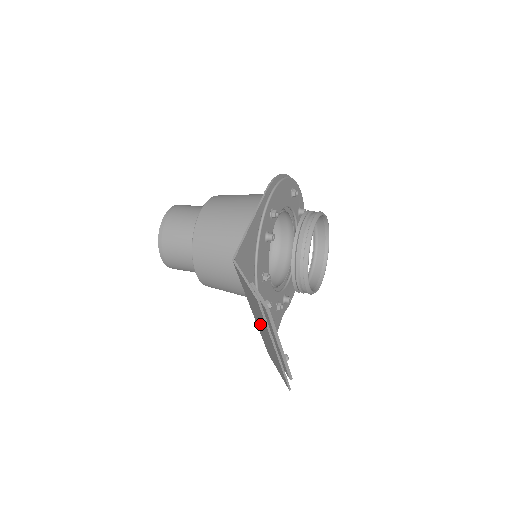
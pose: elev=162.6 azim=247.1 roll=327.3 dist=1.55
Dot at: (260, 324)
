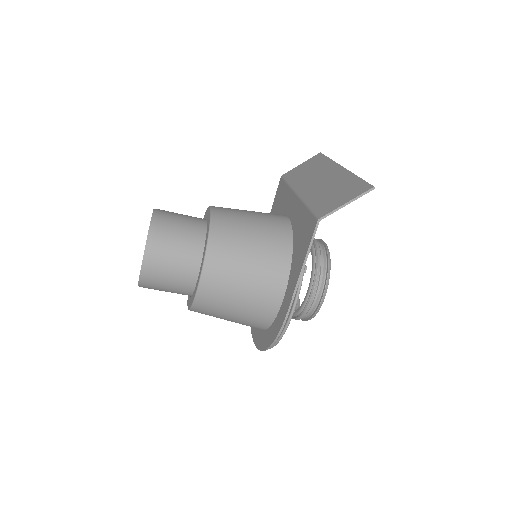
Dot at: (314, 179)
